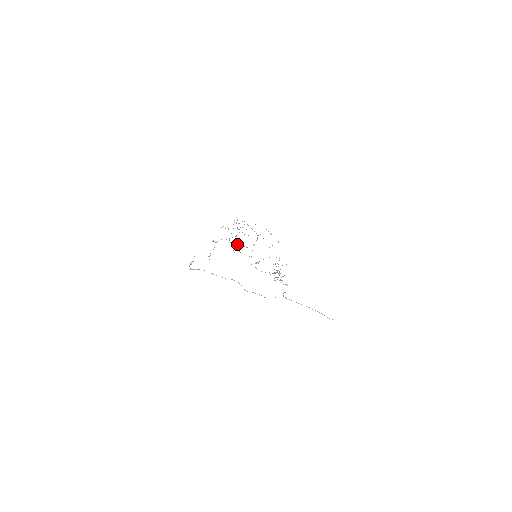
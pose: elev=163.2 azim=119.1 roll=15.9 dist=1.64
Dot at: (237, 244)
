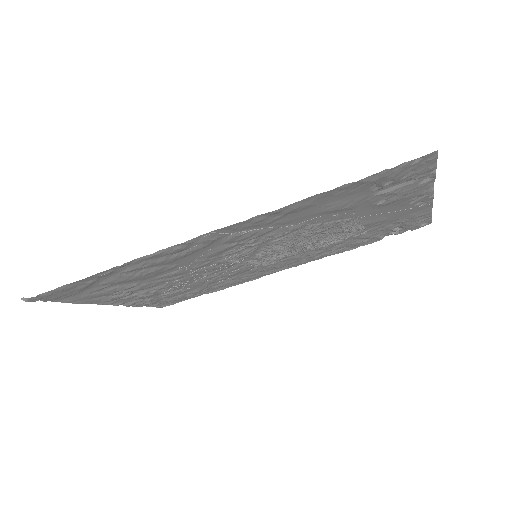
Dot at: (213, 267)
